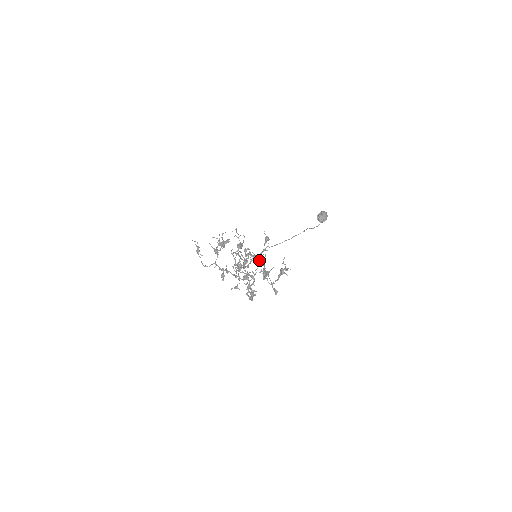
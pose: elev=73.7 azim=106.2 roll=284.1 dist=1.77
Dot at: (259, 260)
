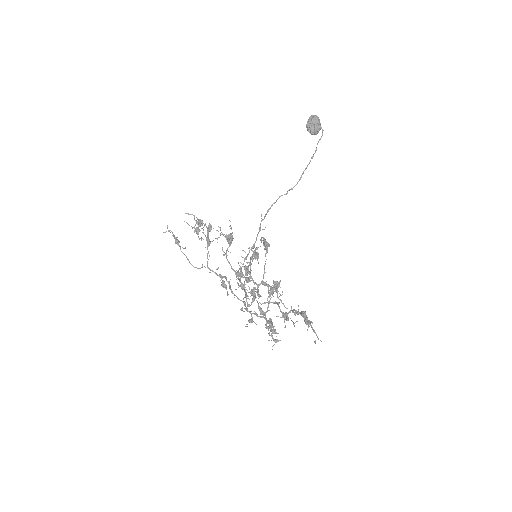
Dot at: (269, 293)
